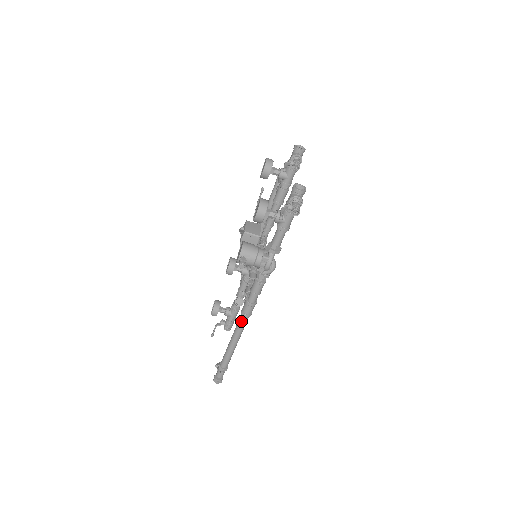
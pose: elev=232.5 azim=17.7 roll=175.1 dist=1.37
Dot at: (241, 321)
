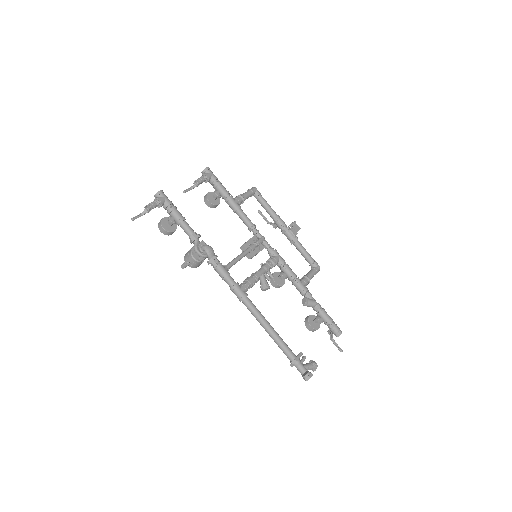
Dot at: occluded
